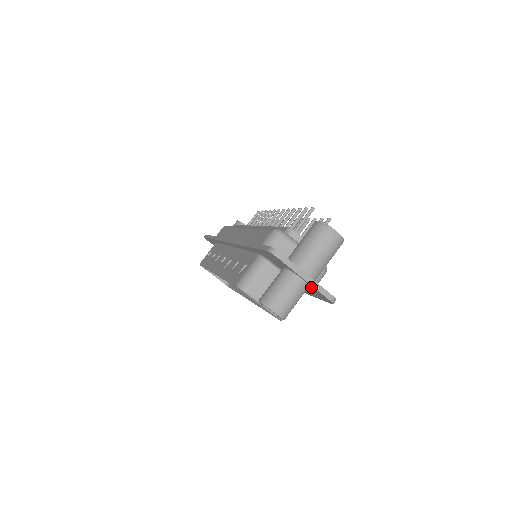
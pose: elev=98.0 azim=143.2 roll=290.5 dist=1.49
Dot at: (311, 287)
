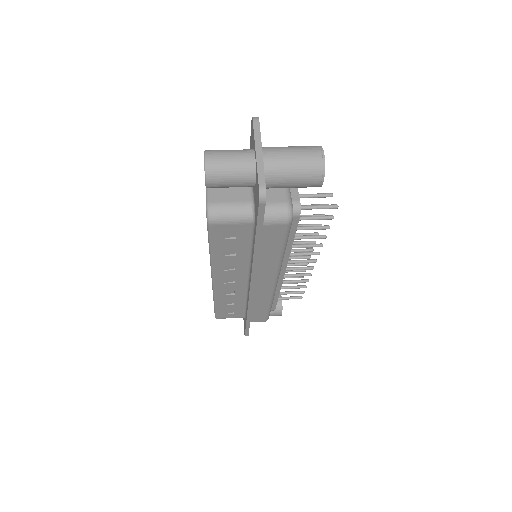
Dot at: (256, 174)
